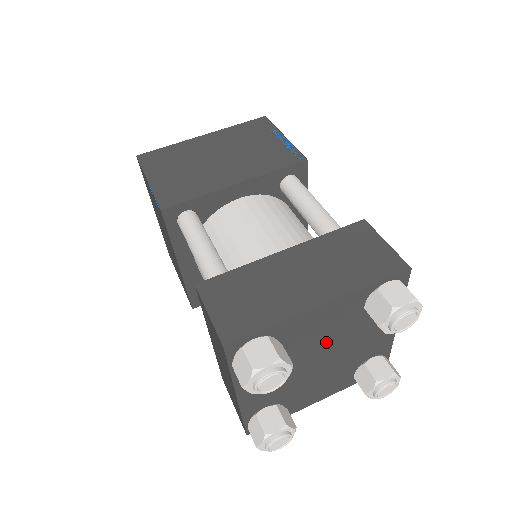
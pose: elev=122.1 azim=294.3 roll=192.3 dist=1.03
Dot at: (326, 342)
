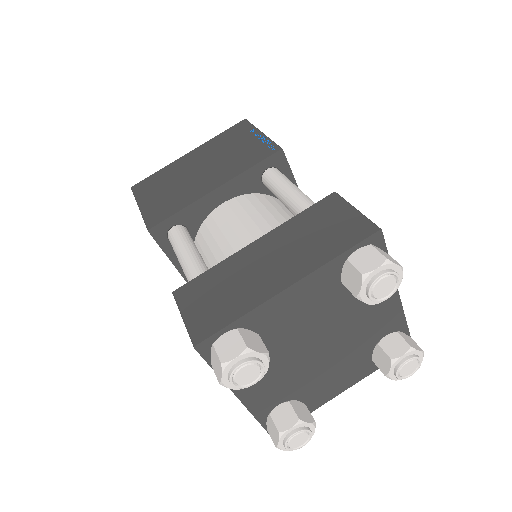
Dot at: (316, 326)
